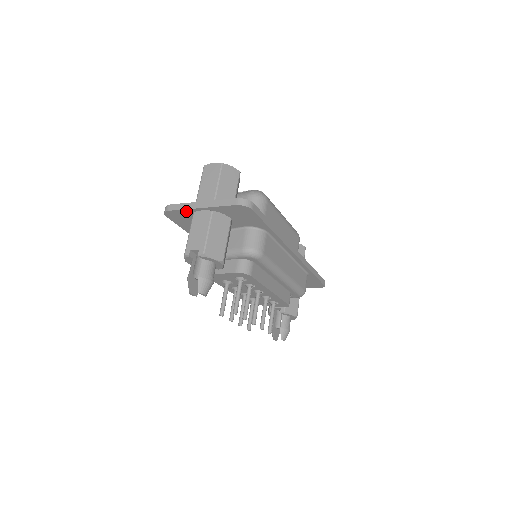
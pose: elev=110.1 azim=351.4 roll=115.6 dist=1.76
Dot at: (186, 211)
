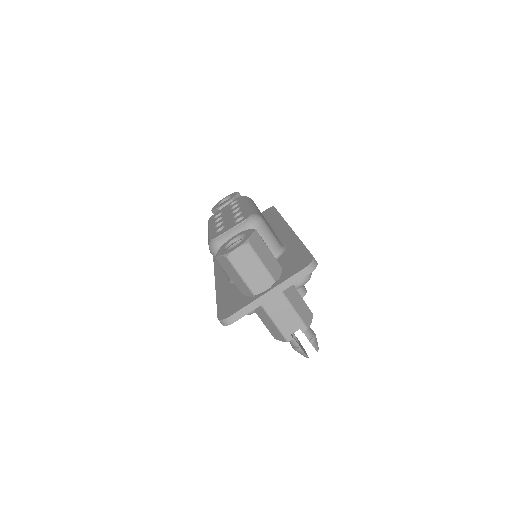
Dot at: (251, 309)
